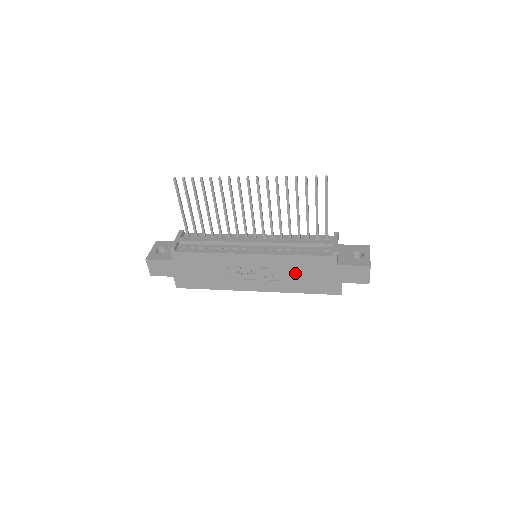
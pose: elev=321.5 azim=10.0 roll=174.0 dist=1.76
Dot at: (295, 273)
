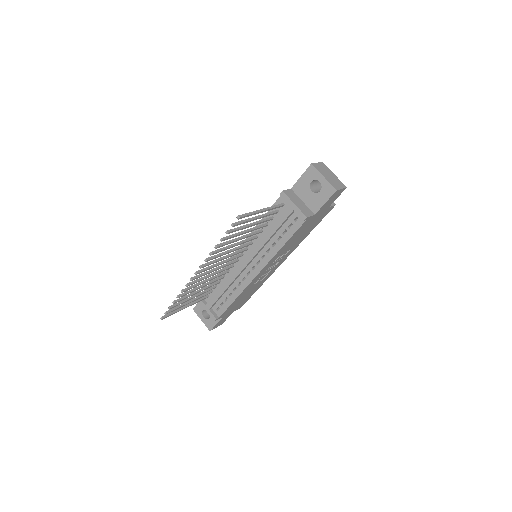
Dot at: (294, 241)
